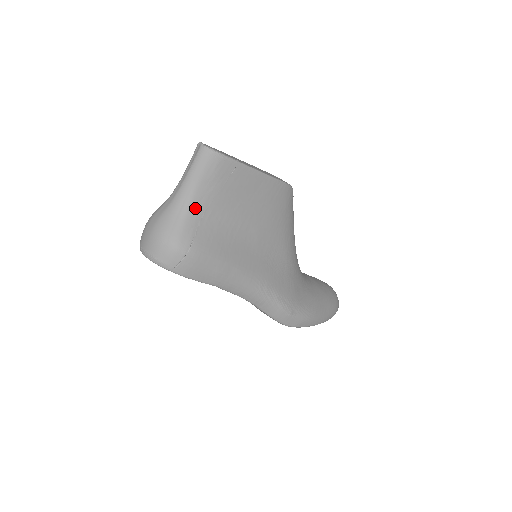
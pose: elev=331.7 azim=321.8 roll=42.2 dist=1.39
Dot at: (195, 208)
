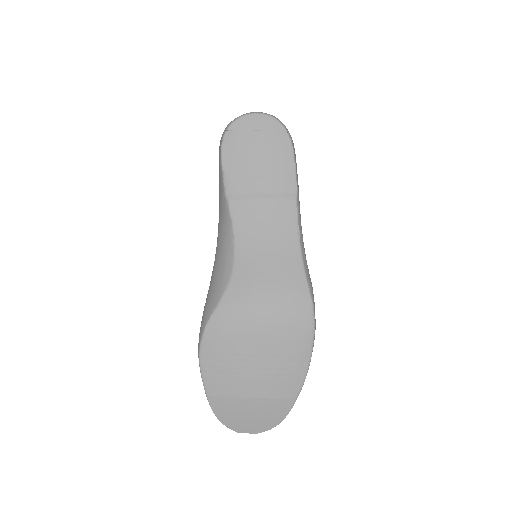
Dot at: occluded
